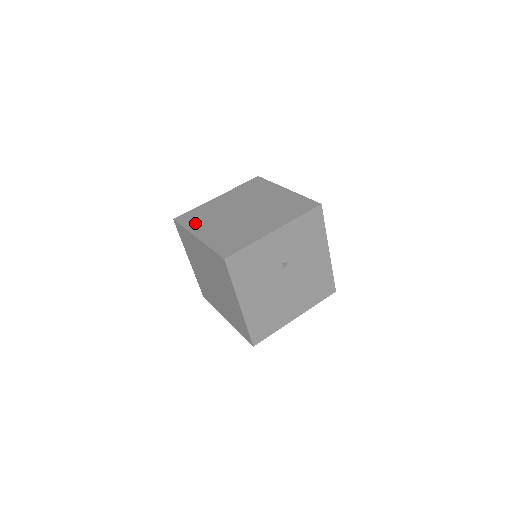
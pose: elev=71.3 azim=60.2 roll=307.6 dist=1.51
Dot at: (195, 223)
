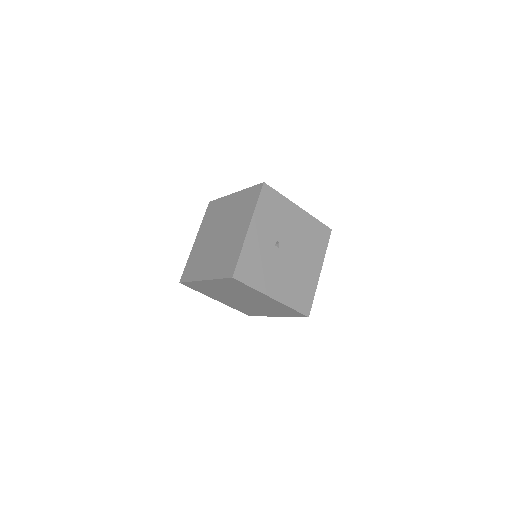
Dot at: (195, 272)
